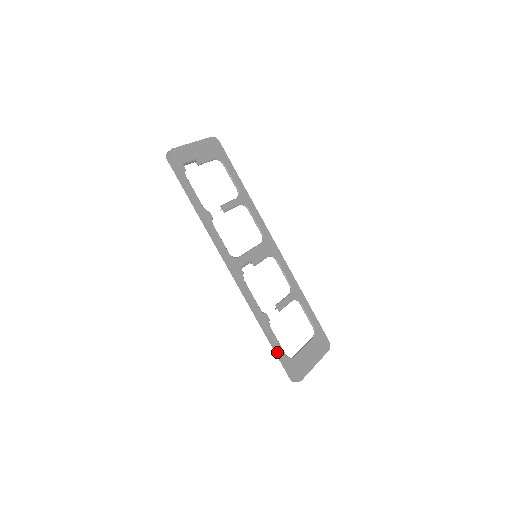
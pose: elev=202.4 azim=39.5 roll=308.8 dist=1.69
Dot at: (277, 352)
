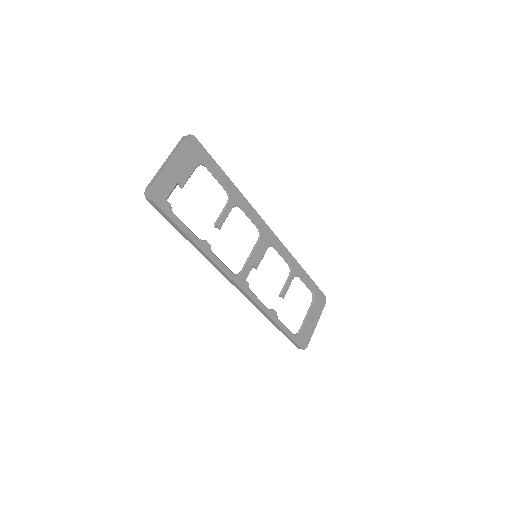
Dot at: (286, 335)
